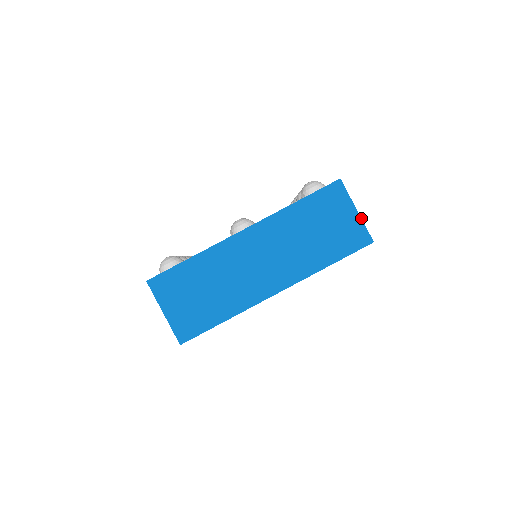
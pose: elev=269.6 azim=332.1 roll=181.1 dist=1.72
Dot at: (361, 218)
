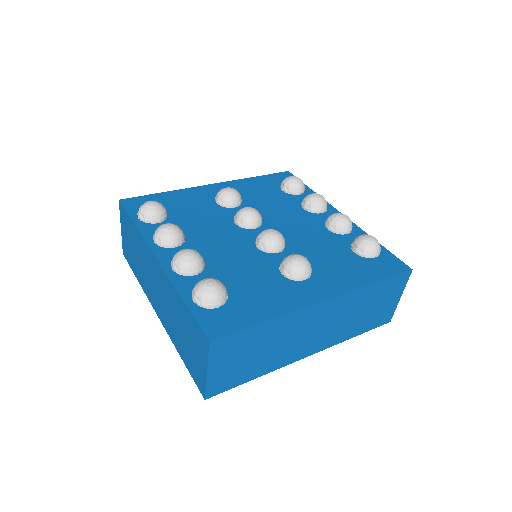
Dot at: occluded
